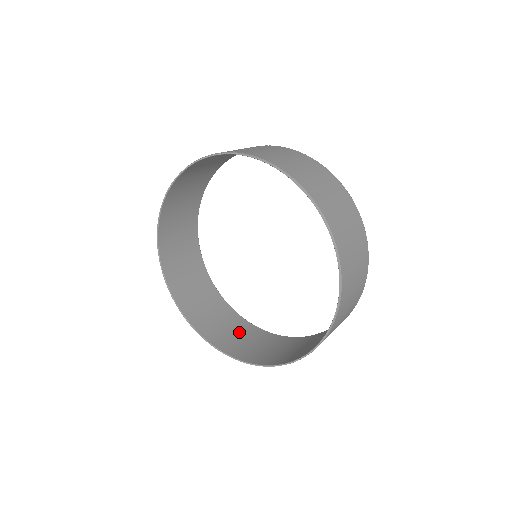
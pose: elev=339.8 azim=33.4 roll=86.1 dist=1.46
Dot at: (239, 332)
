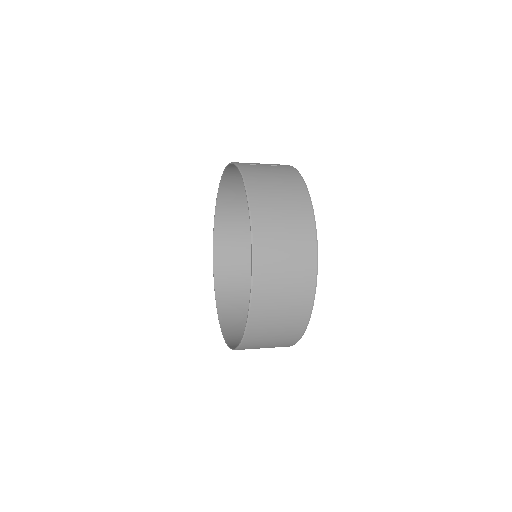
Dot at: occluded
